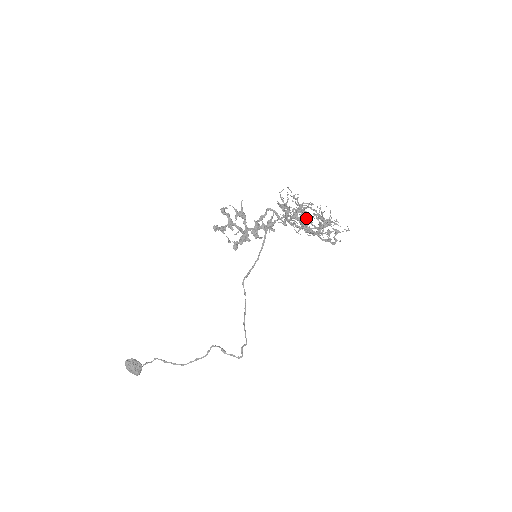
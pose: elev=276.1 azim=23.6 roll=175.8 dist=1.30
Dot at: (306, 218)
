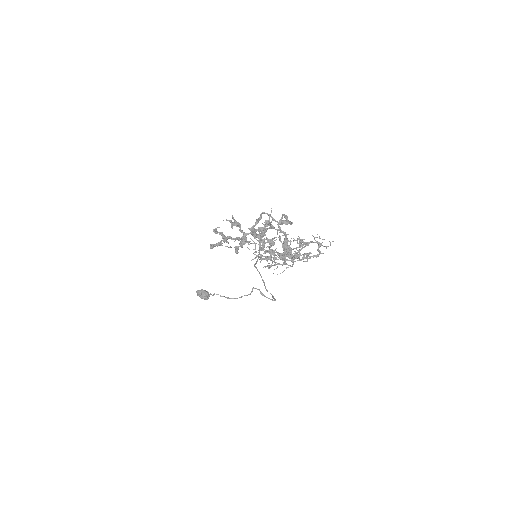
Dot at: (282, 245)
